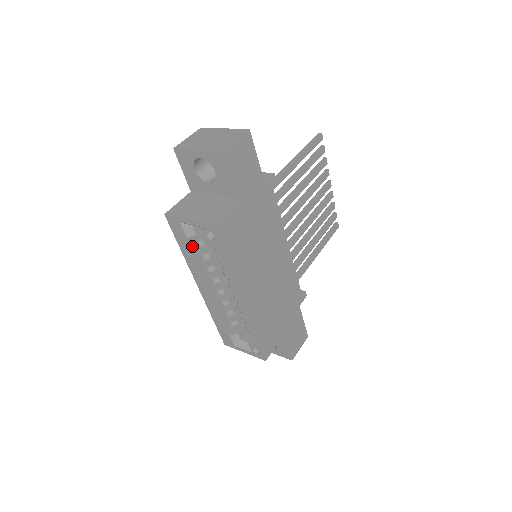
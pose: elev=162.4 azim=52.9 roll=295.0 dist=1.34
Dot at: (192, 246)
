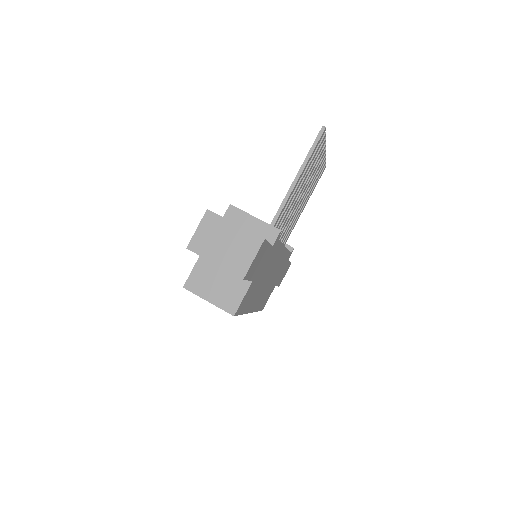
Dot at: occluded
